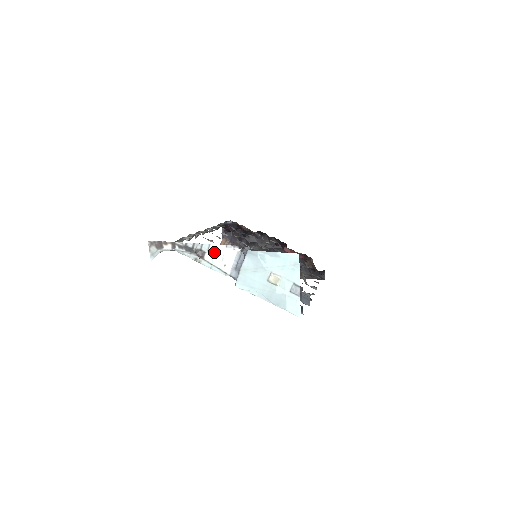
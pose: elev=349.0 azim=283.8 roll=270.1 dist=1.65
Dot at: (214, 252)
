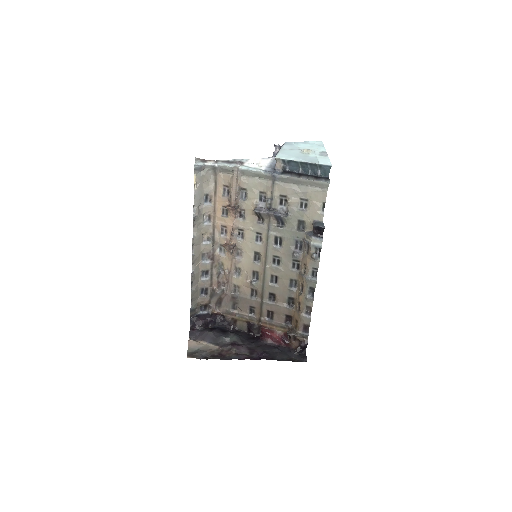
Dot at: (252, 162)
